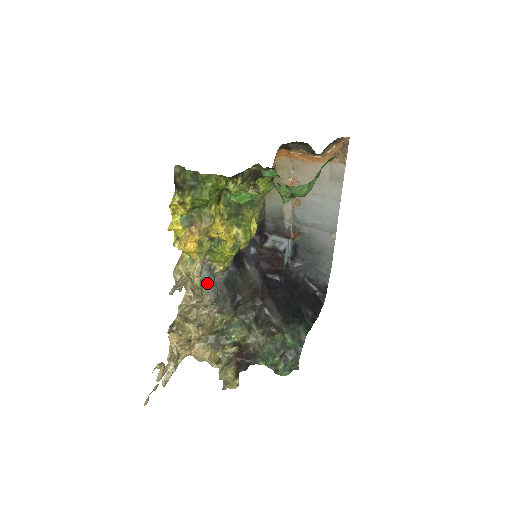
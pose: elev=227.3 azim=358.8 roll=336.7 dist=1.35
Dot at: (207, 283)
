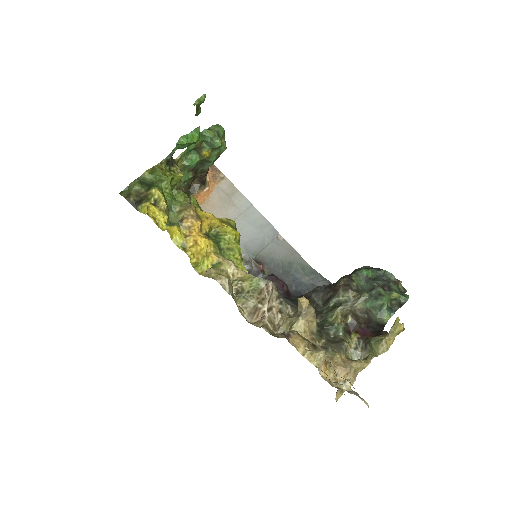
Dot at: occluded
